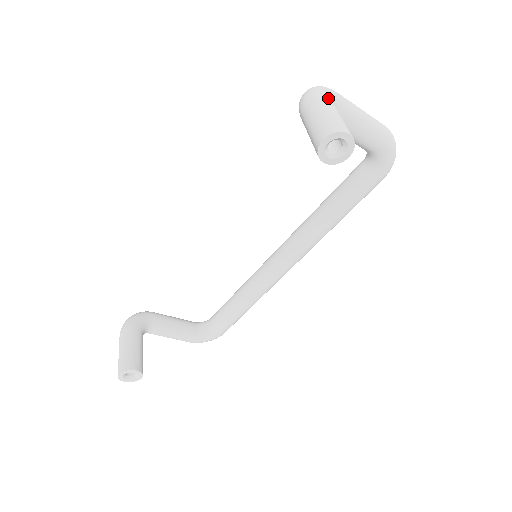
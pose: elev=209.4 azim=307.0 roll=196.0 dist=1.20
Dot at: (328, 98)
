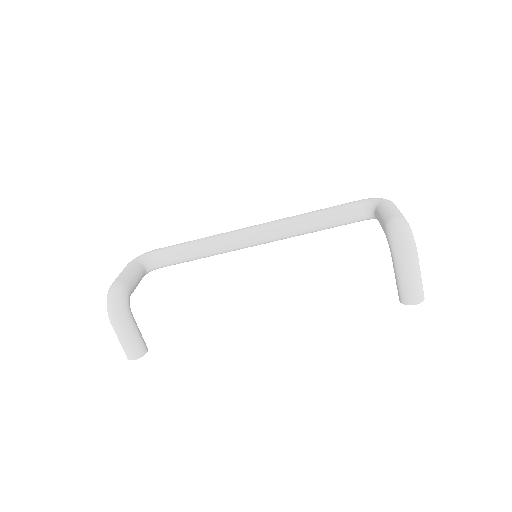
Dot at: occluded
